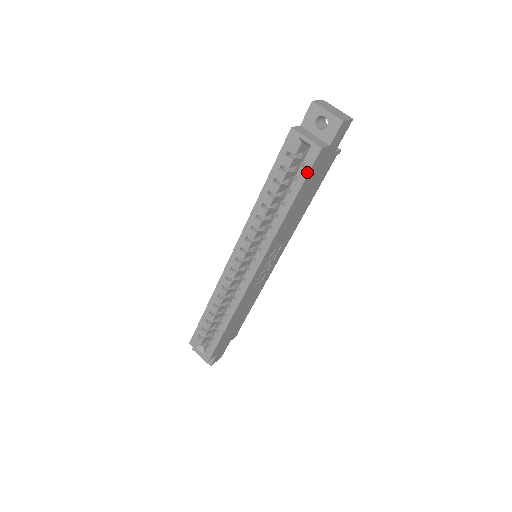
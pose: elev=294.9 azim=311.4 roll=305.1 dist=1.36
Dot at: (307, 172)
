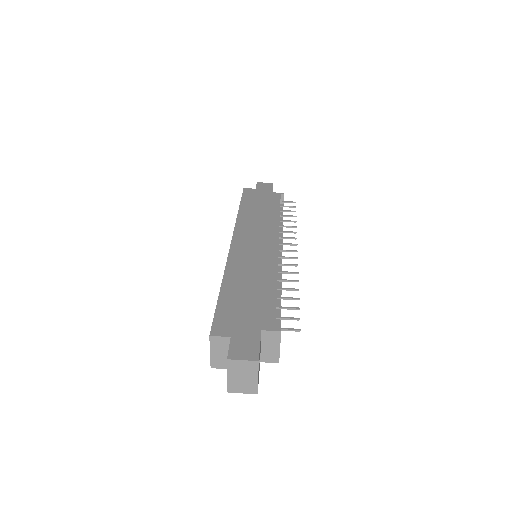
Dot at: occluded
